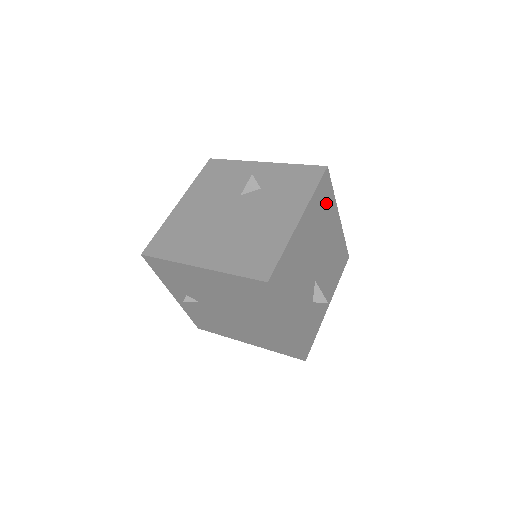
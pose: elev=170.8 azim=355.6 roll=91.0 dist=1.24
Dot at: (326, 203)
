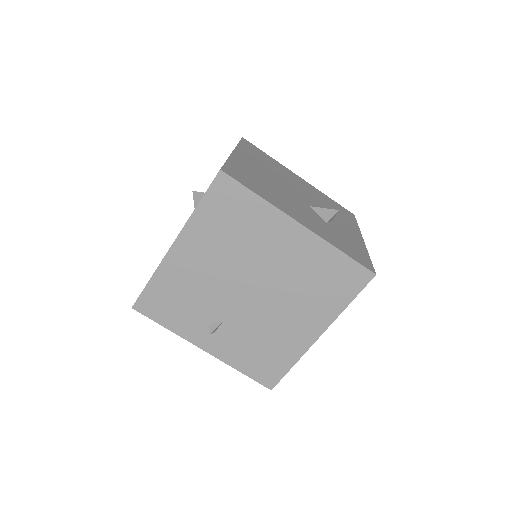
Dot at: (266, 159)
